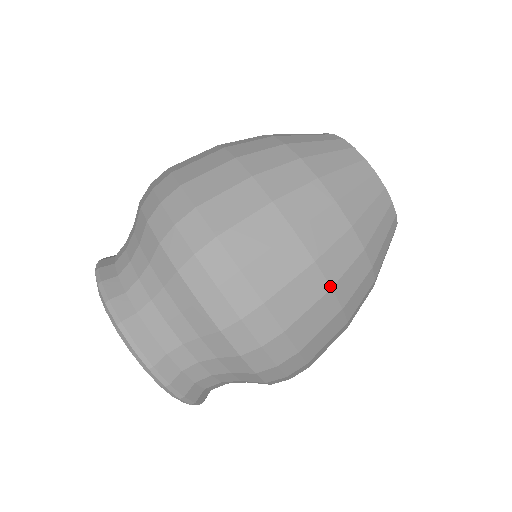
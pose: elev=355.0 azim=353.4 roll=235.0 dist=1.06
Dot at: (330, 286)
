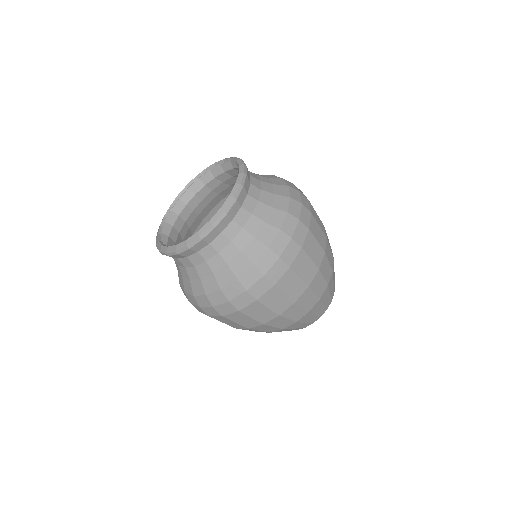
Dot at: (325, 251)
